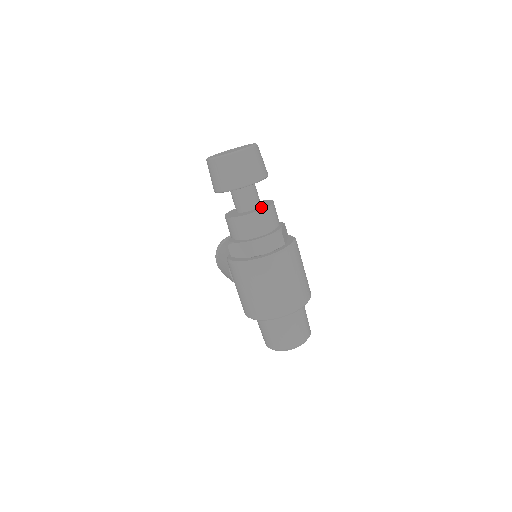
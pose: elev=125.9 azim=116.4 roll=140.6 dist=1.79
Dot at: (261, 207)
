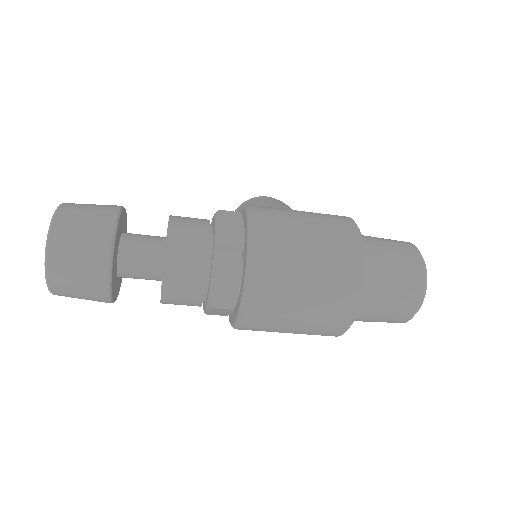
Dot at: occluded
